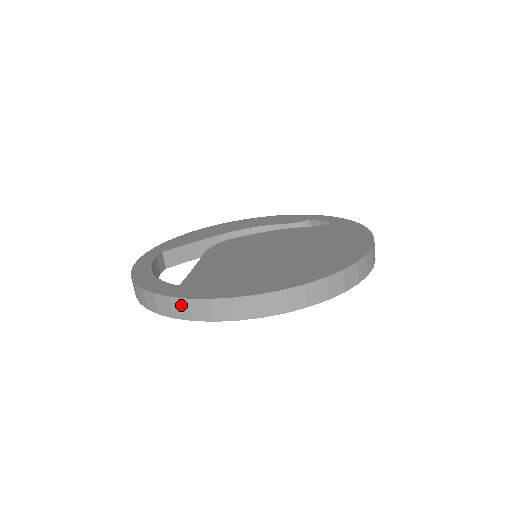
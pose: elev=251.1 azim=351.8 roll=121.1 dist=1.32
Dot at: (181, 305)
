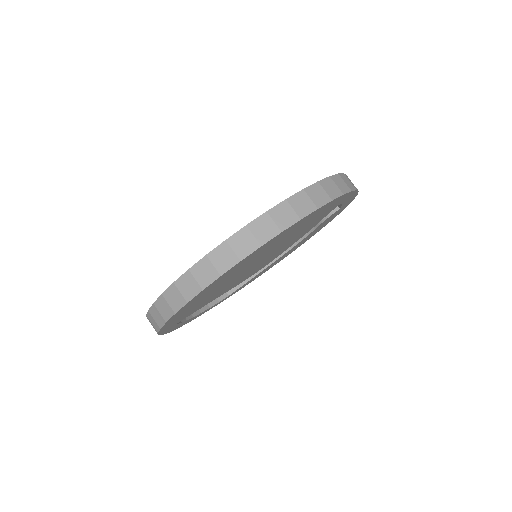
Dot at: (150, 322)
